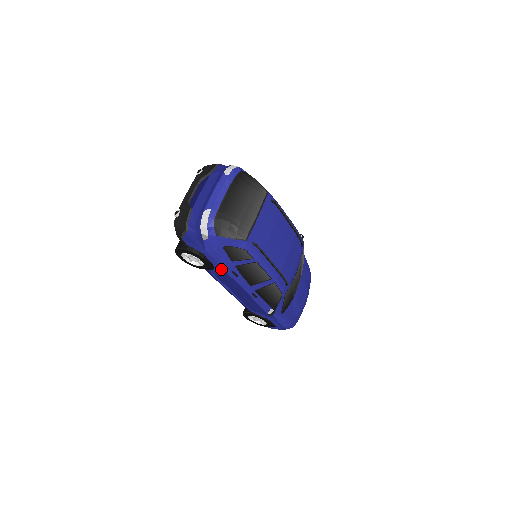
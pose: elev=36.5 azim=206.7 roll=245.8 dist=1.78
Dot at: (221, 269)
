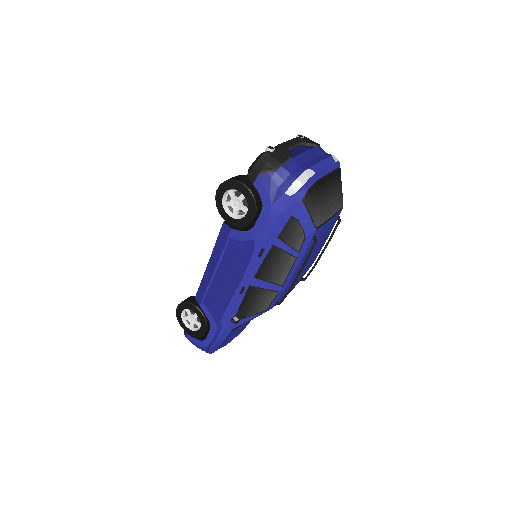
Dot at: (256, 237)
